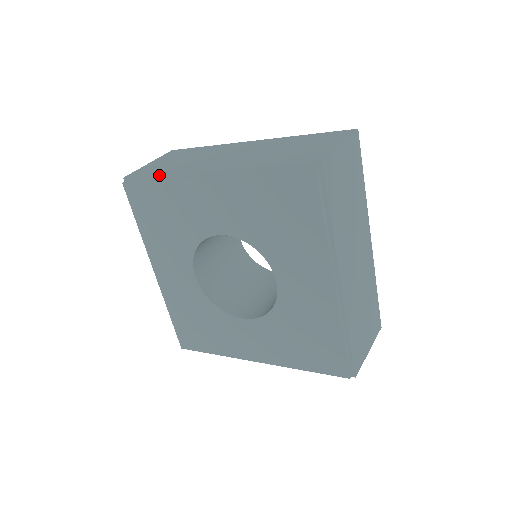
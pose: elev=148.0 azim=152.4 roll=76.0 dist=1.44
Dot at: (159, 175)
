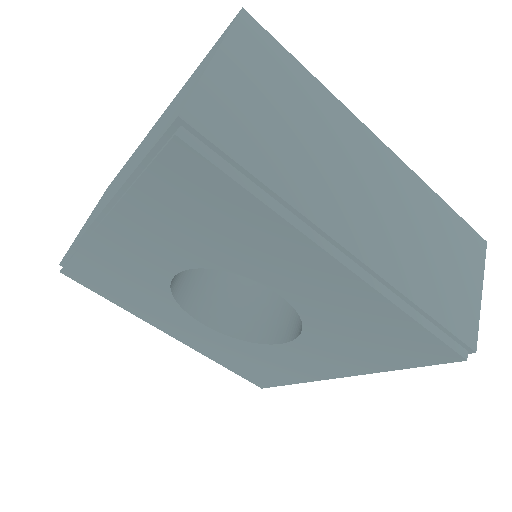
Dot at: (265, 185)
